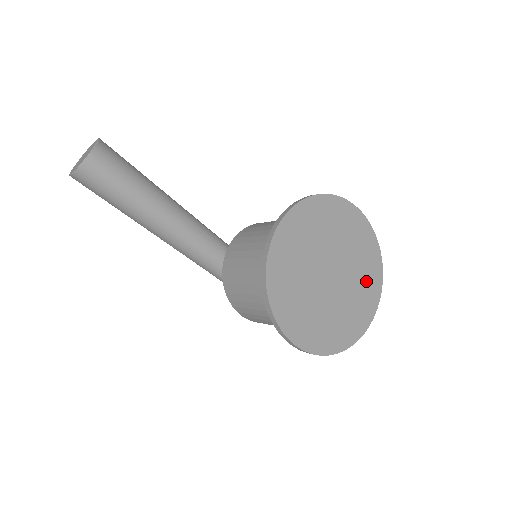
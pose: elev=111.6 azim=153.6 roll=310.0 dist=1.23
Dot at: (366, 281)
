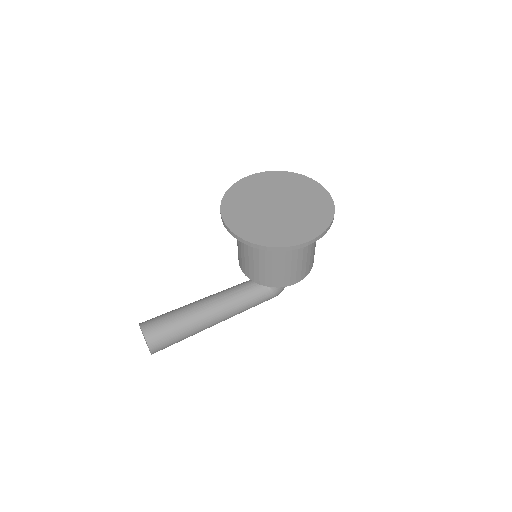
Dot at: (298, 186)
